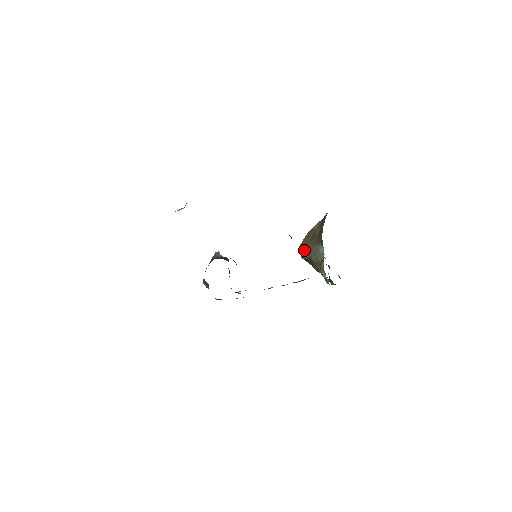
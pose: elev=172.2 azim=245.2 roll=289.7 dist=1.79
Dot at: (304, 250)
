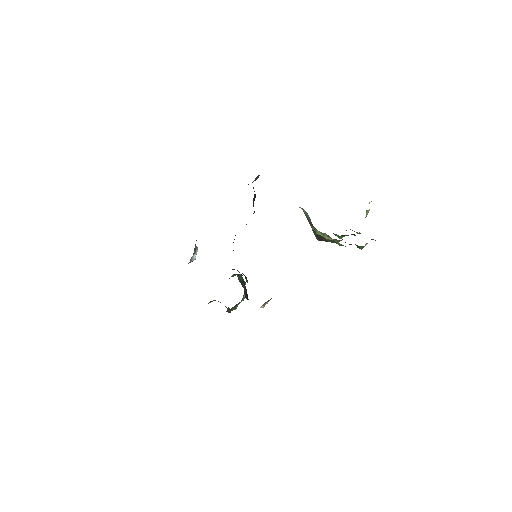
Dot at: occluded
